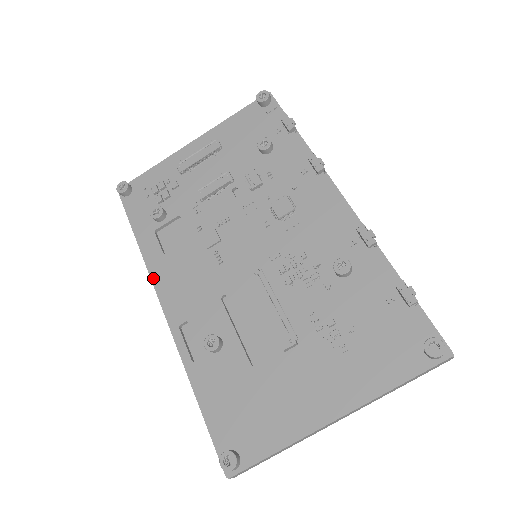
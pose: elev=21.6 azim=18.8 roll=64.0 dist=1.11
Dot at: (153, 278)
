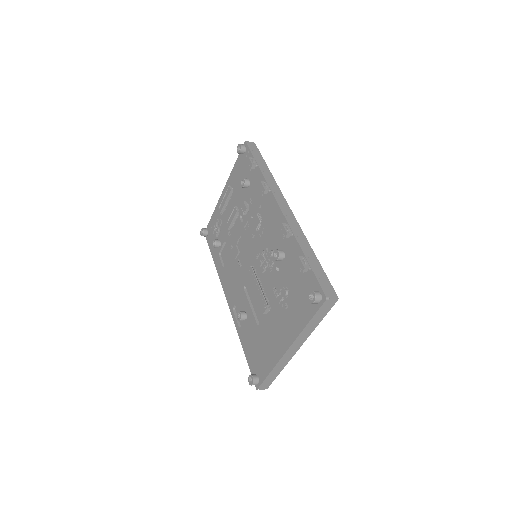
Dot at: (221, 283)
